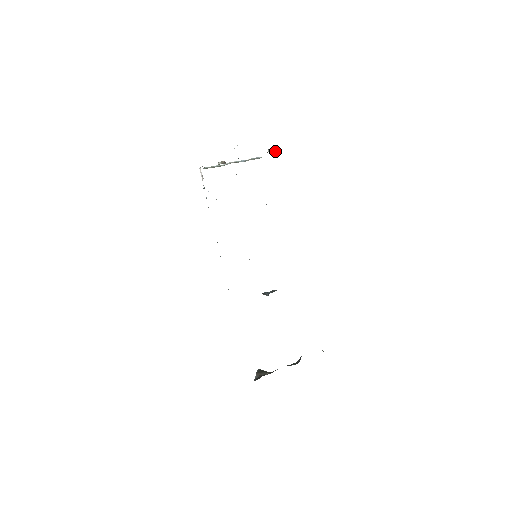
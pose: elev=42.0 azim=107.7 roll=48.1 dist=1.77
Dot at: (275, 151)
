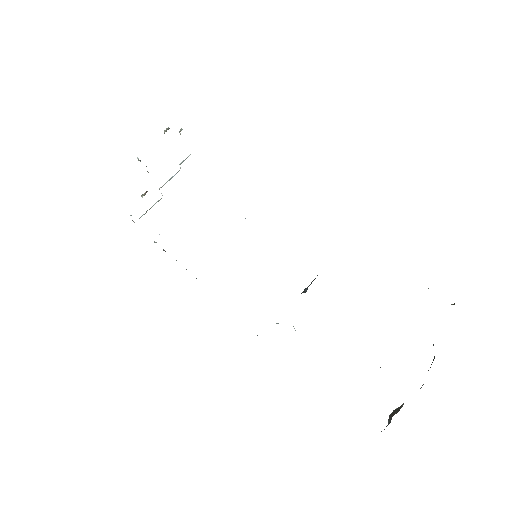
Dot at: (180, 131)
